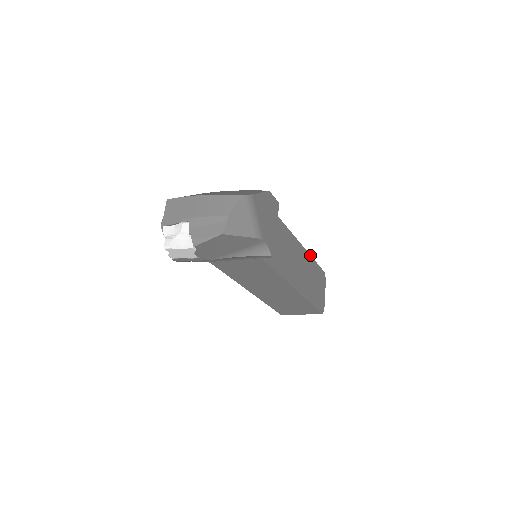
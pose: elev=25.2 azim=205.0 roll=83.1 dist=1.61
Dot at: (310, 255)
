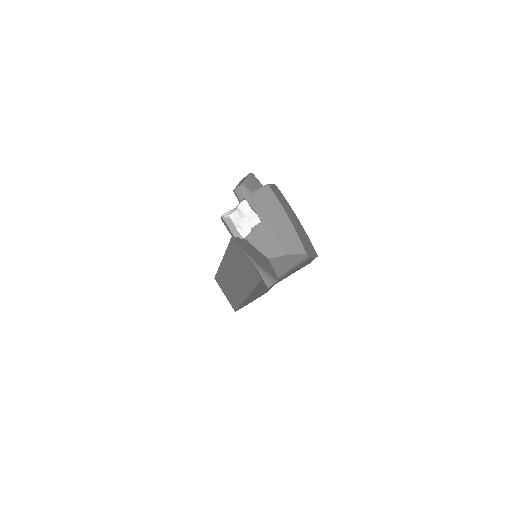
Dot at: occluded
